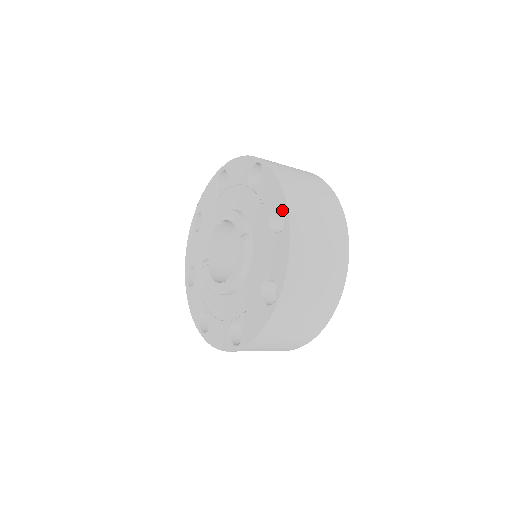
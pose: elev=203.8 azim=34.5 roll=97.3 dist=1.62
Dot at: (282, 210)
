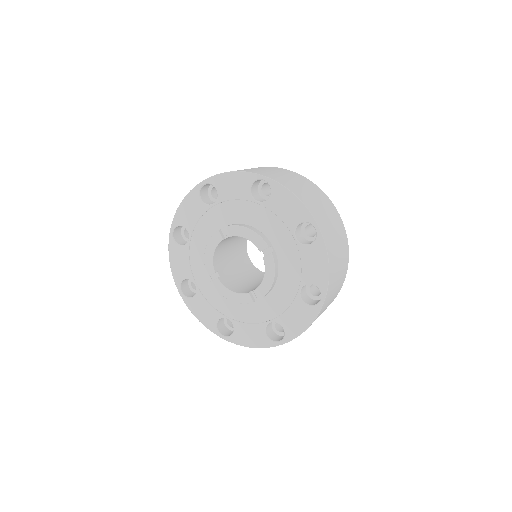
Dot at: occluded
